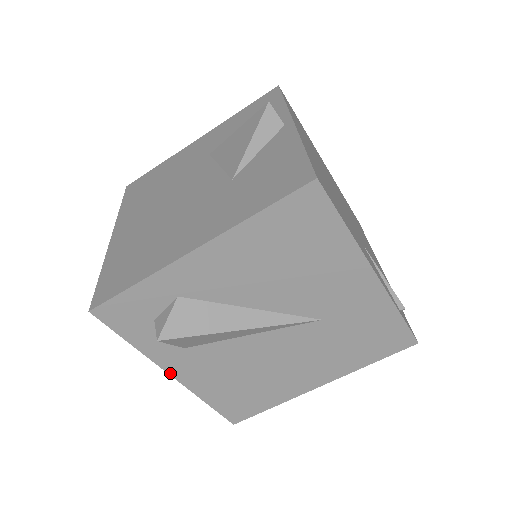
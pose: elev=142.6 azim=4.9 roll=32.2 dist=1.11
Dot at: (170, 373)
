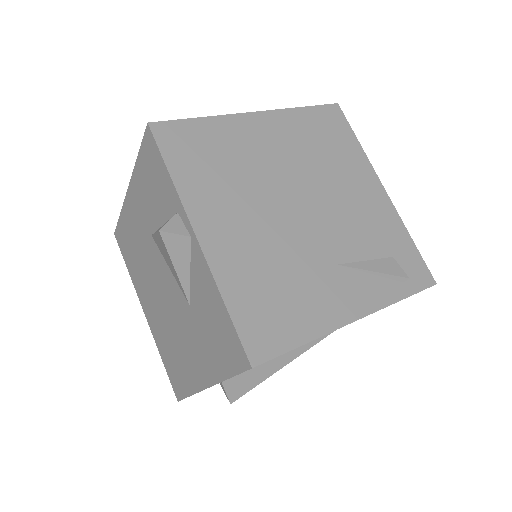
Dot at: occluded
